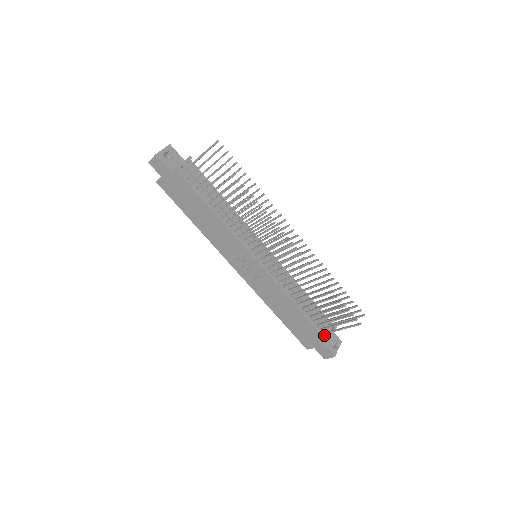
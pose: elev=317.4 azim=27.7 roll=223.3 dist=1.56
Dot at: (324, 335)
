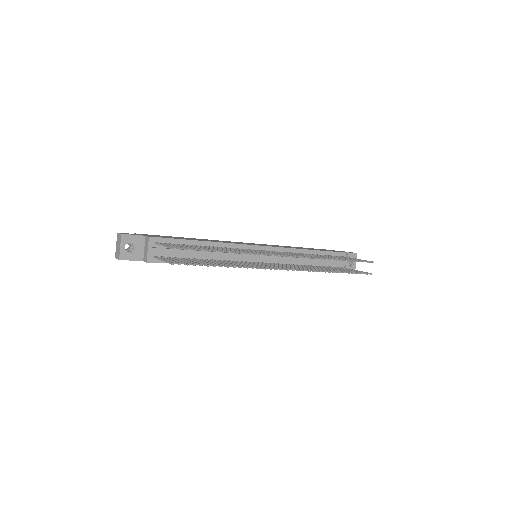
Dot at: occluded
